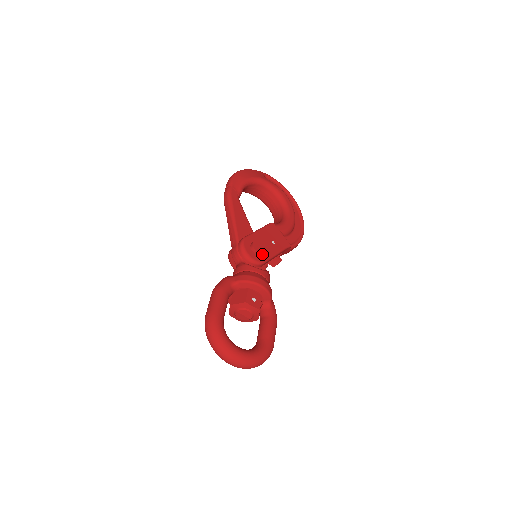
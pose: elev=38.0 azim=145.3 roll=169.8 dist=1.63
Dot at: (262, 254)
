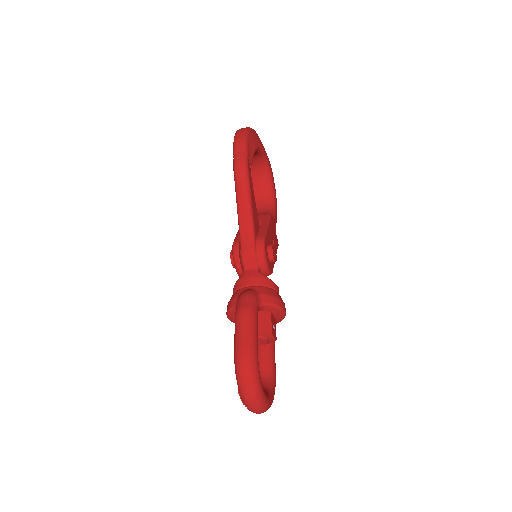
Dot at: occluded
